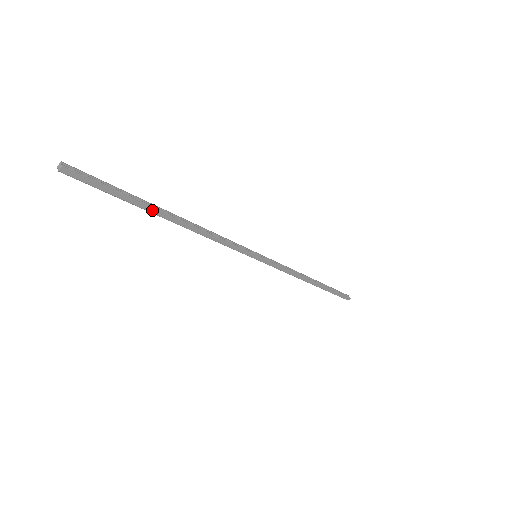
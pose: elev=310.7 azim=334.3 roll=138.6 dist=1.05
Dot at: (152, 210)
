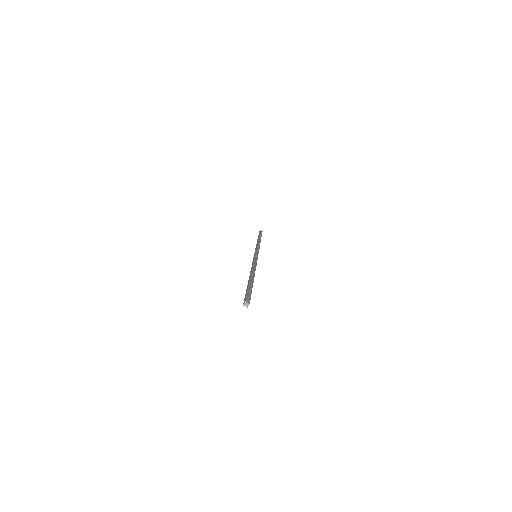
Dot at: occluded
